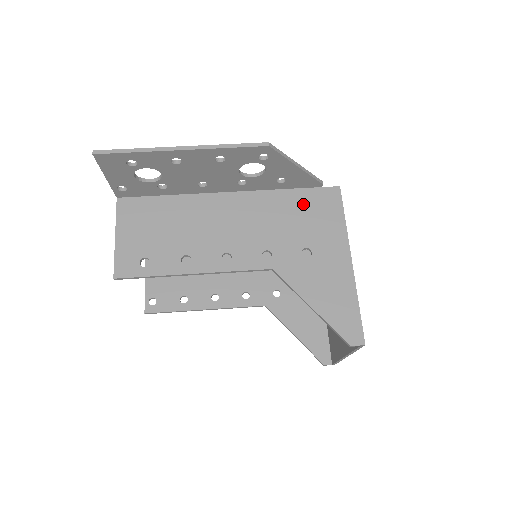
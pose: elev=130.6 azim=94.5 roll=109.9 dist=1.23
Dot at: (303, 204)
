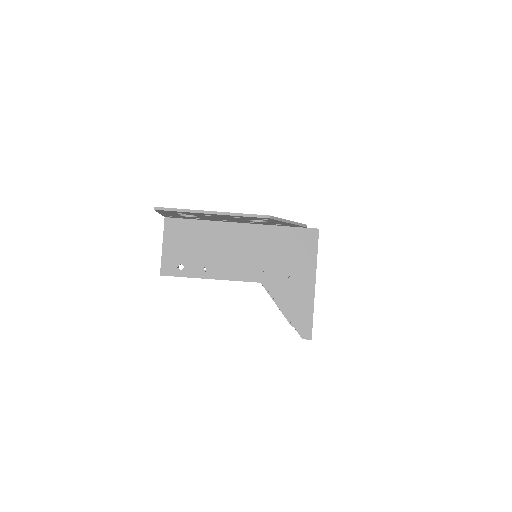
Dot at: (291, 239)
